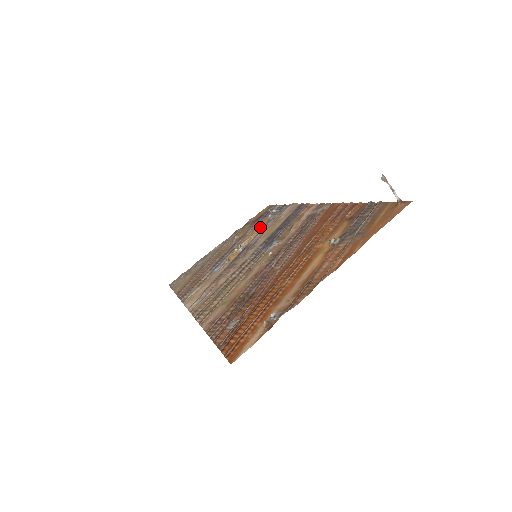
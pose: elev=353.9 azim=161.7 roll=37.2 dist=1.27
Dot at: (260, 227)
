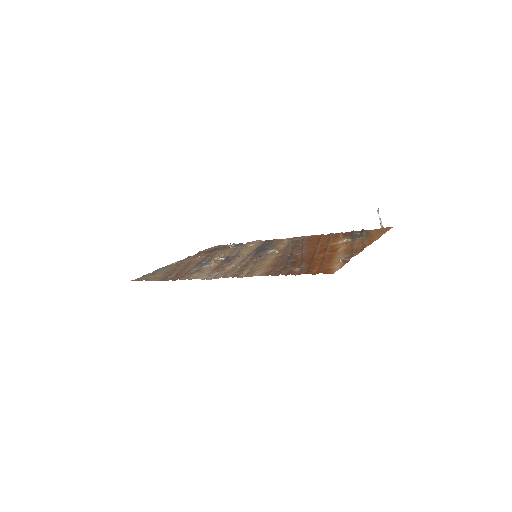
Dot at: (228, 251)
